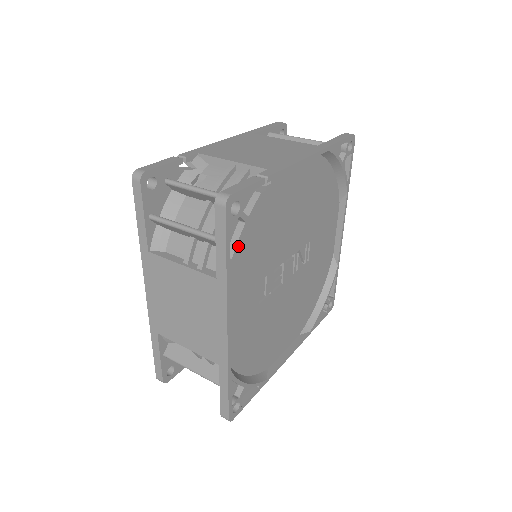
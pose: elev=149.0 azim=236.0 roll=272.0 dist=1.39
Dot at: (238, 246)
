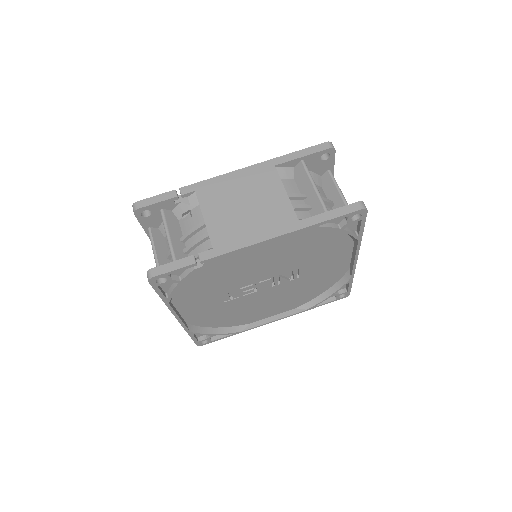
Dot at: (174, 292)
